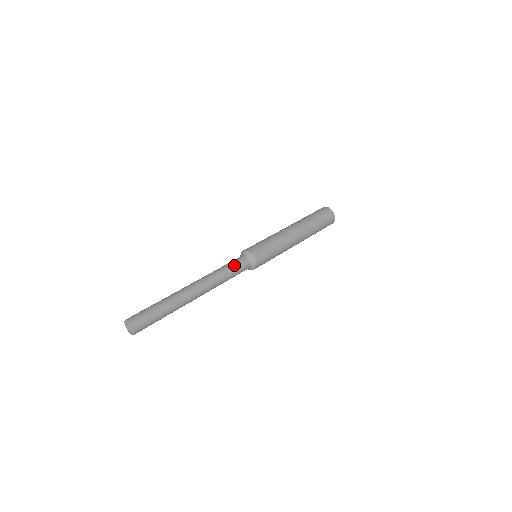
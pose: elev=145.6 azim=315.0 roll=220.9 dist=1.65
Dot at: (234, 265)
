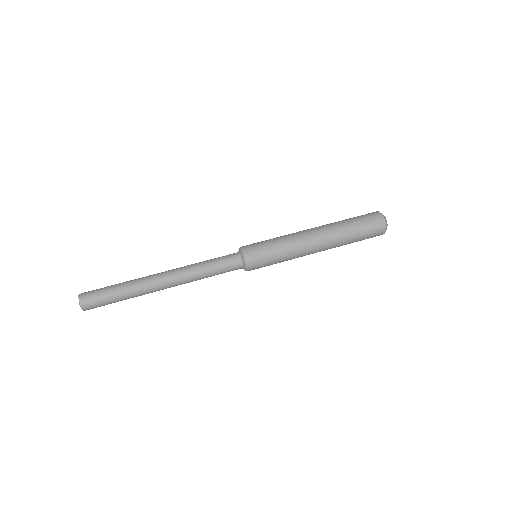
Dot at: (218, 259)
